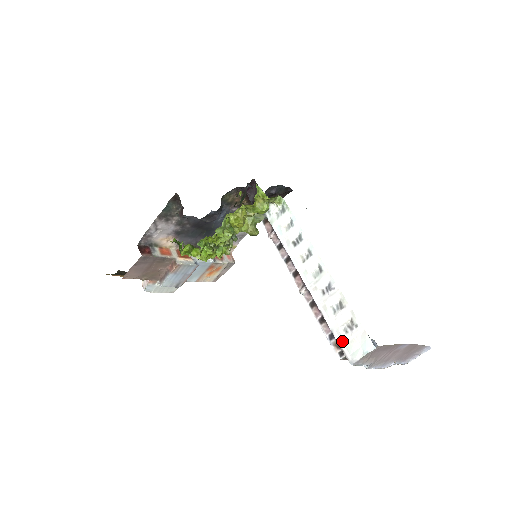
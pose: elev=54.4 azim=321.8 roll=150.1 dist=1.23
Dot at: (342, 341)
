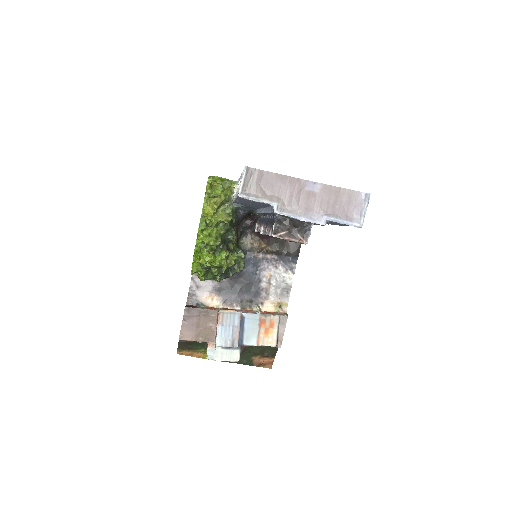
Dot at: occluded
